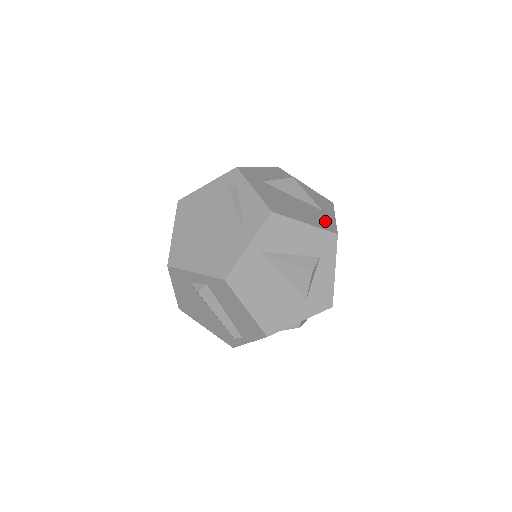
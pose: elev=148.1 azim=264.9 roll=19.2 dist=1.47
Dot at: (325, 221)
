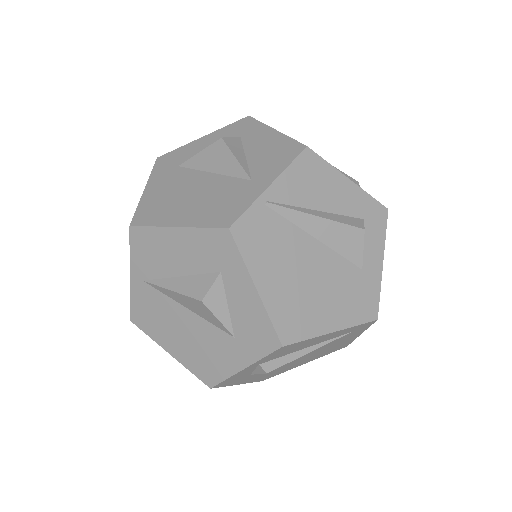
Dot at: (229, 205)
